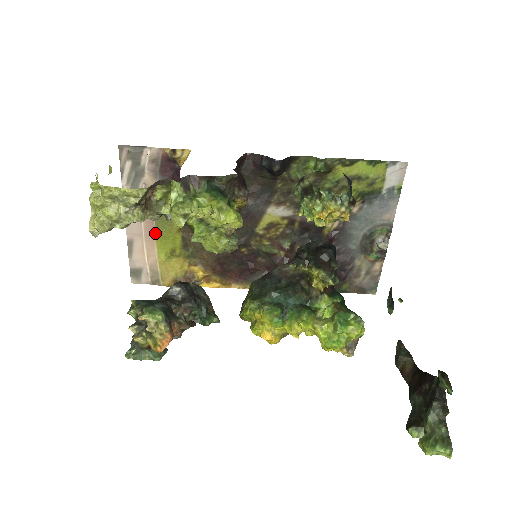
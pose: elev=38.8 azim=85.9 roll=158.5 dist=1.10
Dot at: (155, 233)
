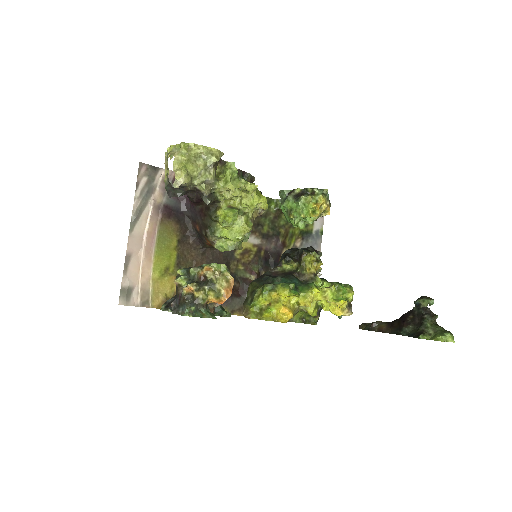
Dot at: (154, 248)
